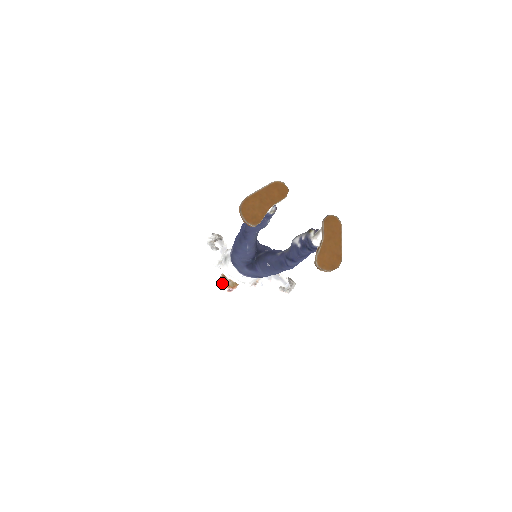
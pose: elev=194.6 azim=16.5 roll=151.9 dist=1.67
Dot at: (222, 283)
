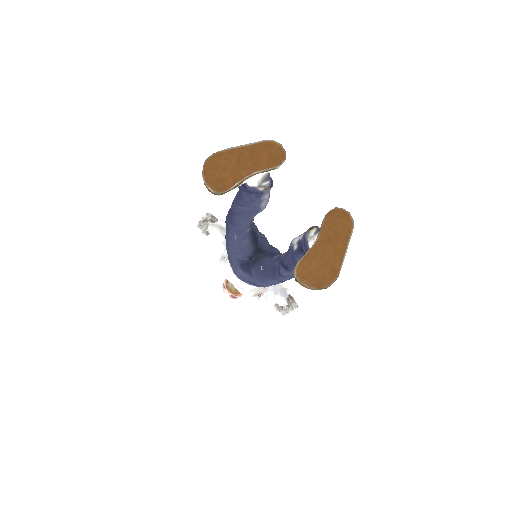
Dot at: (225, 285)
